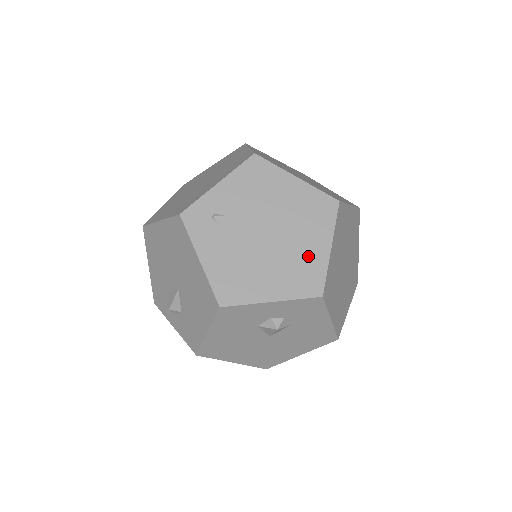
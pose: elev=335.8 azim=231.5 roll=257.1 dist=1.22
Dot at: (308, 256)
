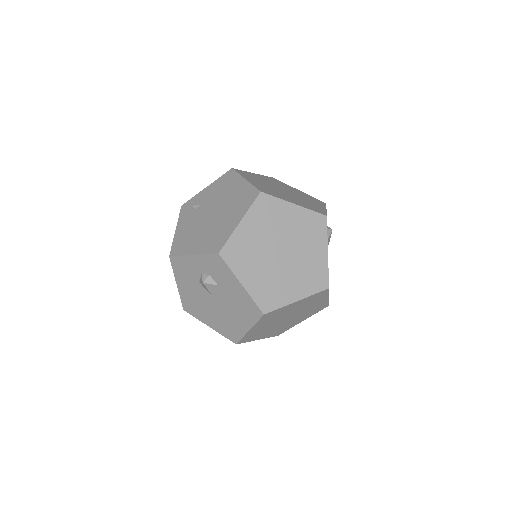
Dot at: (225, 227)
